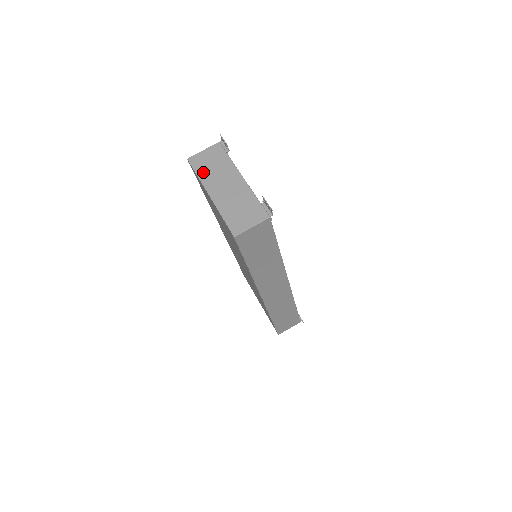
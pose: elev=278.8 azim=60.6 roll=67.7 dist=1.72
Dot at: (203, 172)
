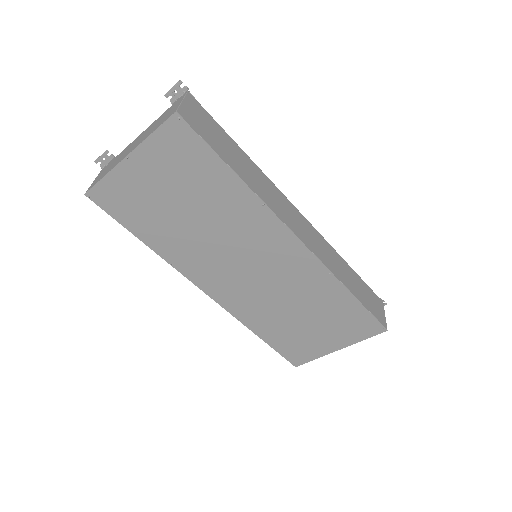
Dot at: (106, 172)
